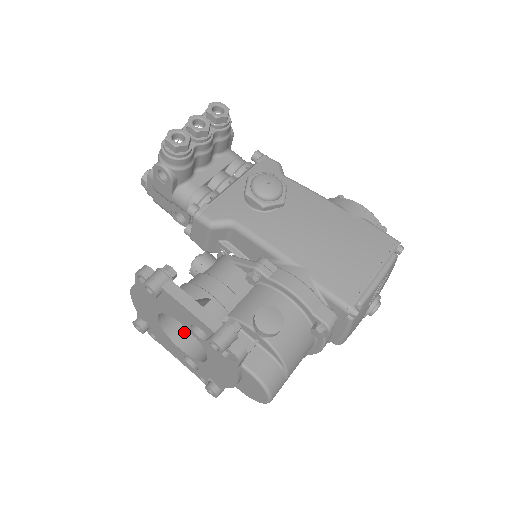
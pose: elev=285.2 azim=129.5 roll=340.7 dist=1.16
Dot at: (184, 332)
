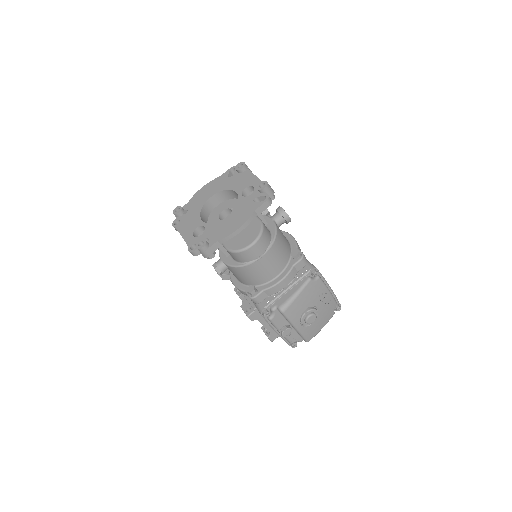
Dot at: occluded
